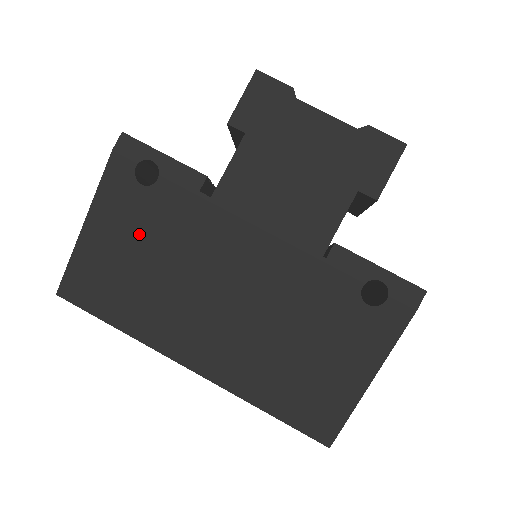
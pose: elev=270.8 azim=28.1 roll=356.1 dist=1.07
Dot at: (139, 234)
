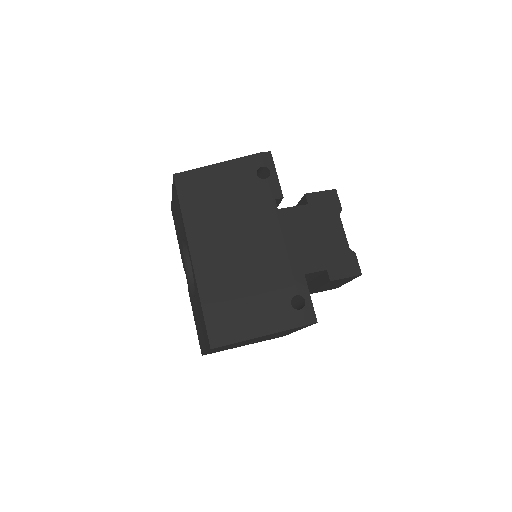
Dot at: (235, 189)
